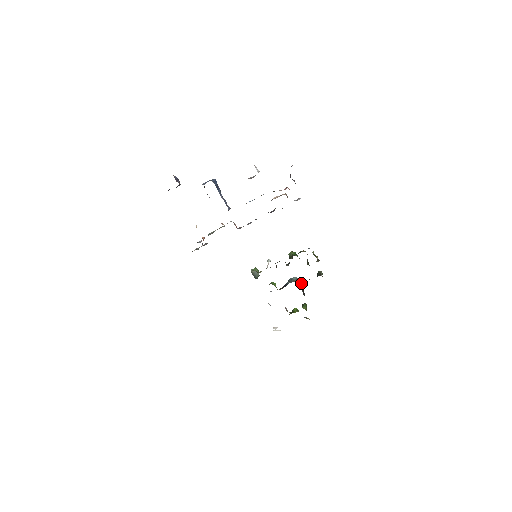
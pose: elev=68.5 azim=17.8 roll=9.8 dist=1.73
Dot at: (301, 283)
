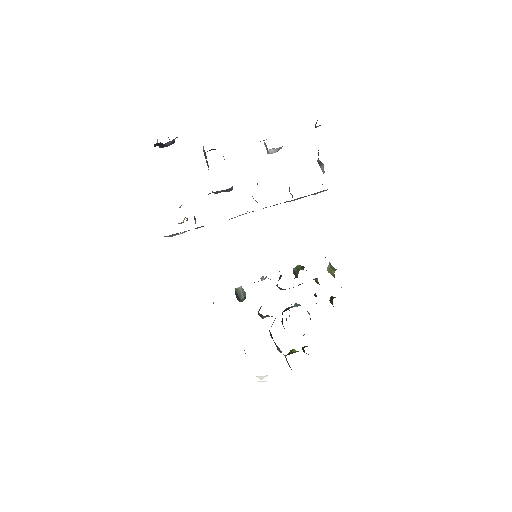
Dot at: (307, 311)
